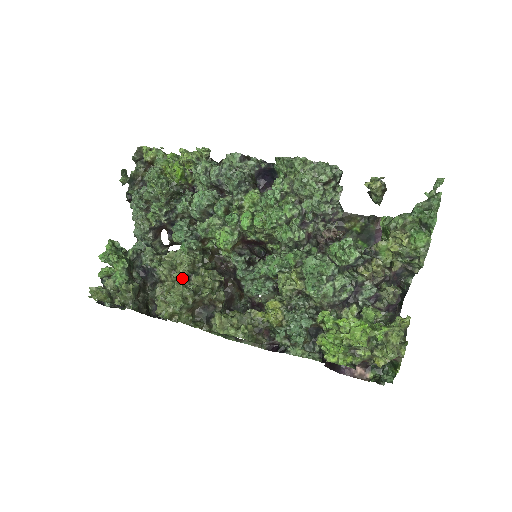
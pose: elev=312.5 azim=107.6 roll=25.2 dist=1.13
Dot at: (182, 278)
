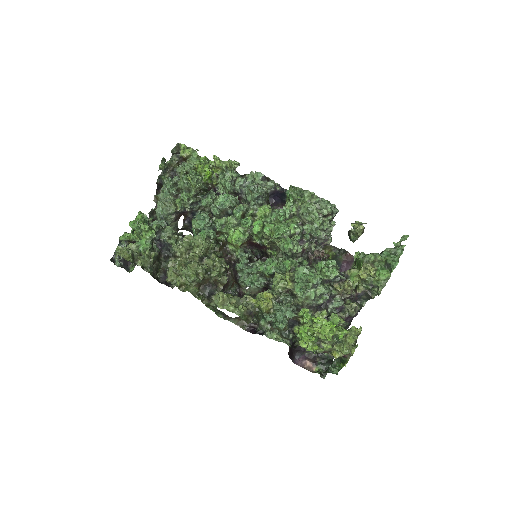
Dot at: (196, 258)
